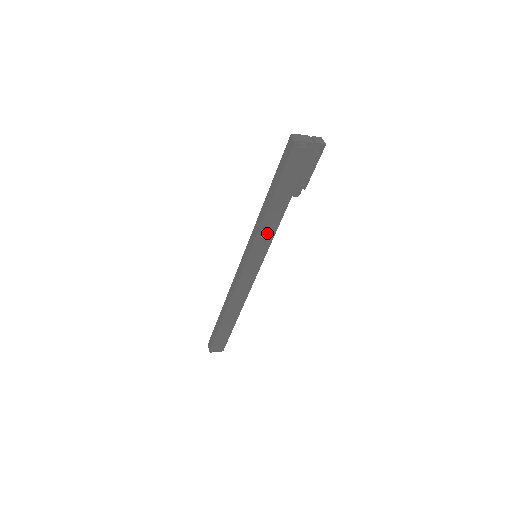
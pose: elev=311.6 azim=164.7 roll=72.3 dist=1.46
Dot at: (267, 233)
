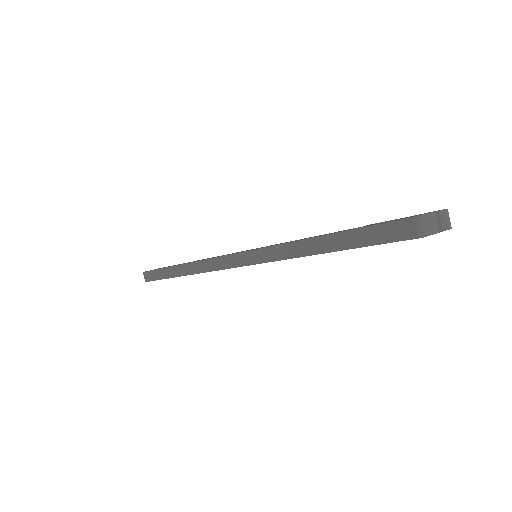
Dot at: occluded
